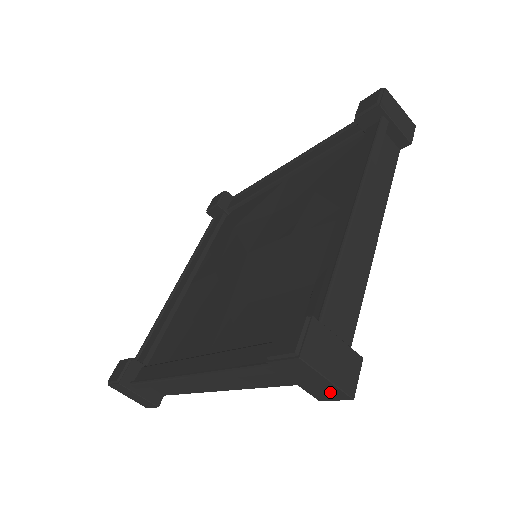
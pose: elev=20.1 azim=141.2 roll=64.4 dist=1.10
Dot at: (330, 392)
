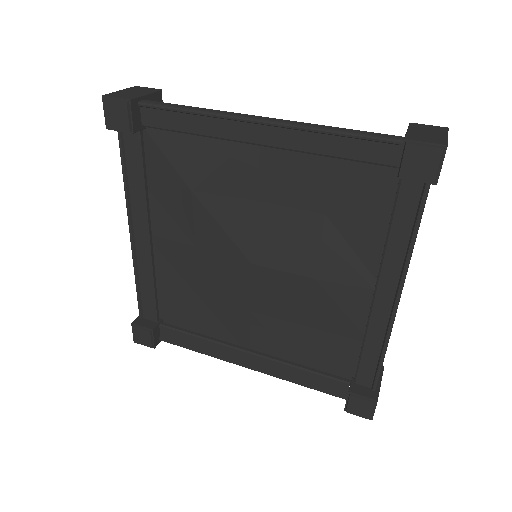
Dot at: occluded
